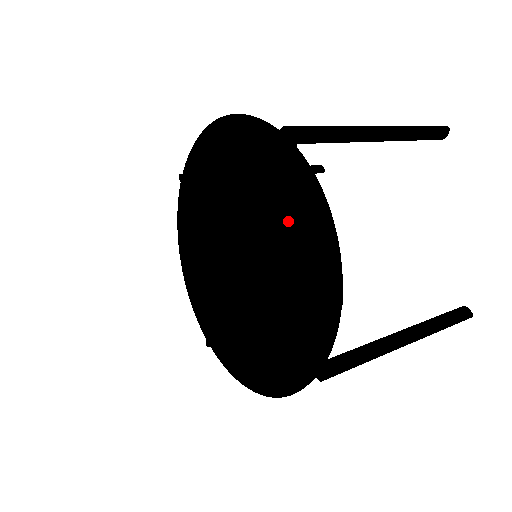
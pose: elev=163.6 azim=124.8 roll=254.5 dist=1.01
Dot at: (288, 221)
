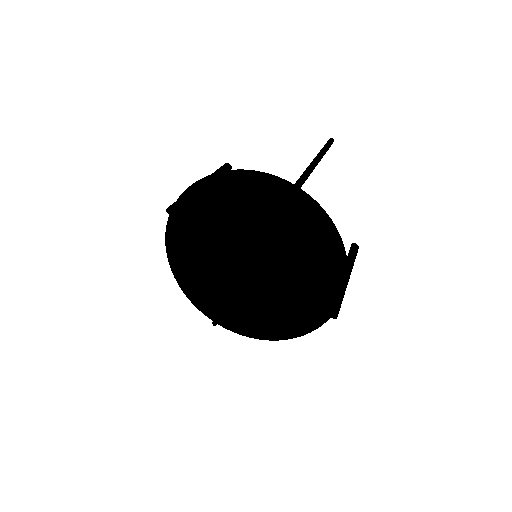
Dot at: (304, 236)
